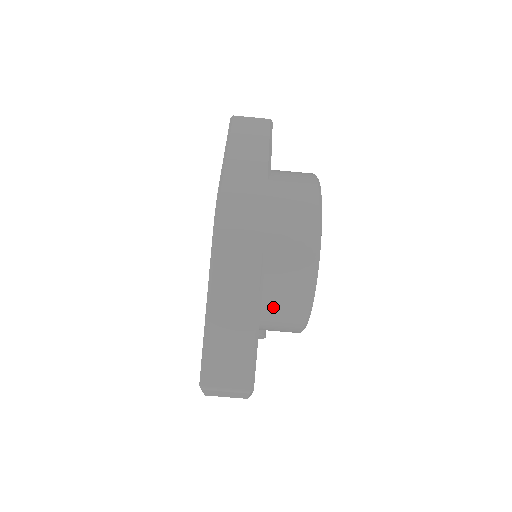
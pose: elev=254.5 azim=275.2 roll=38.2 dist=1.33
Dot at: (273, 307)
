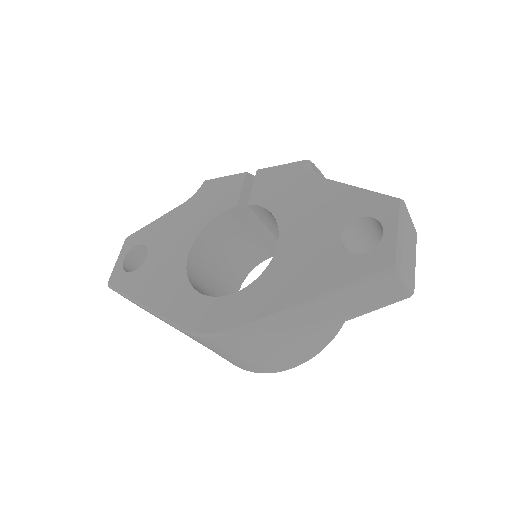
Dot at: occluded
